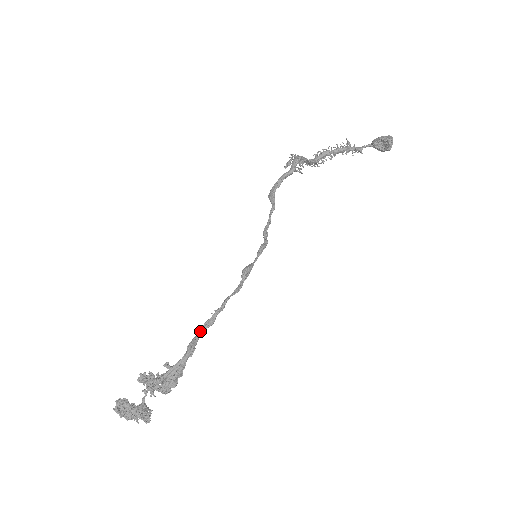
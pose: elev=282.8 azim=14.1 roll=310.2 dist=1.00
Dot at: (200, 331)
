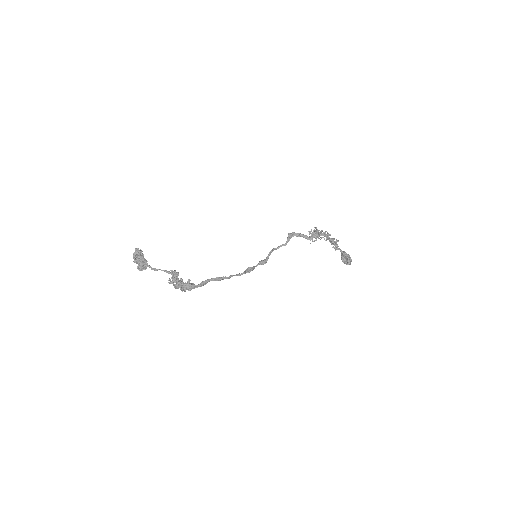
Dot at: (213, 279)
